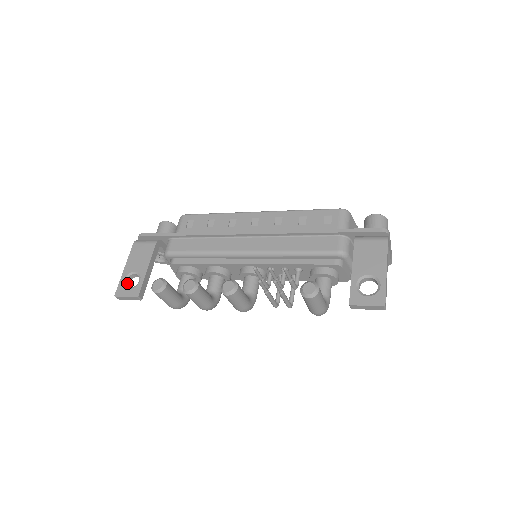
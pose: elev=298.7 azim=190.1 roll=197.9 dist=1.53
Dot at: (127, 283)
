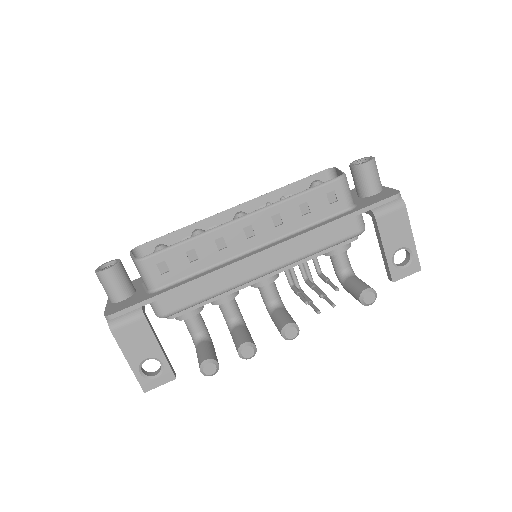
Dot at: (142, 371)
